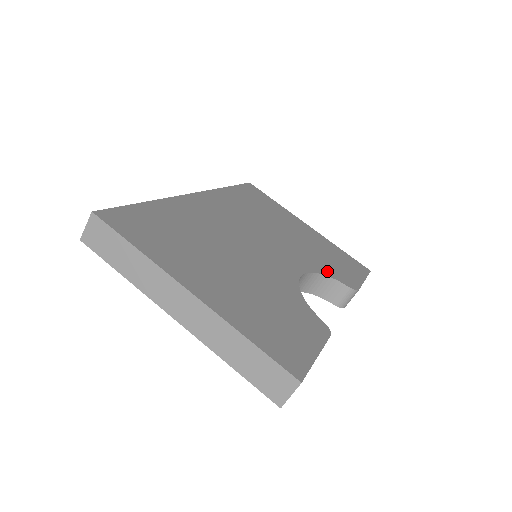
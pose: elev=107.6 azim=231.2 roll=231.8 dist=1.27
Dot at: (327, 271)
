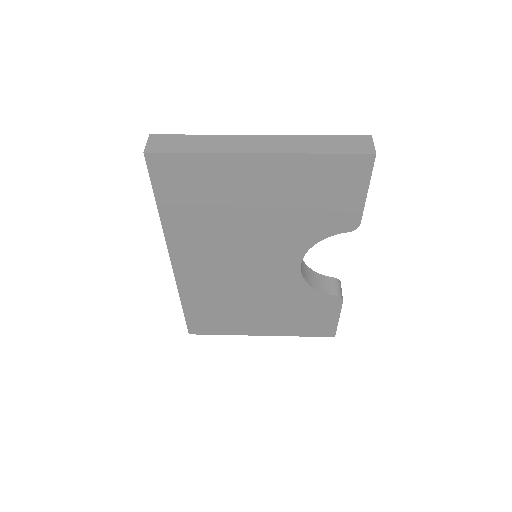
Dot at: occluded
